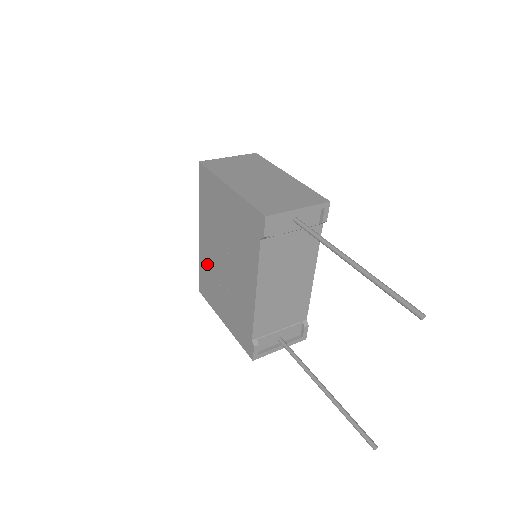
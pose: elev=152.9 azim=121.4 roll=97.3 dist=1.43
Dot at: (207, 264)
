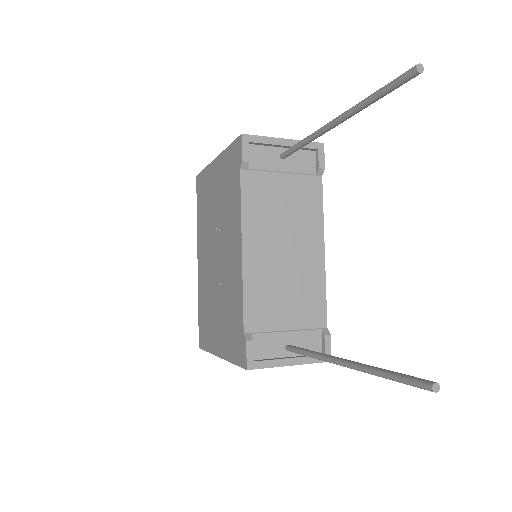
Dot at: (204, 291)
